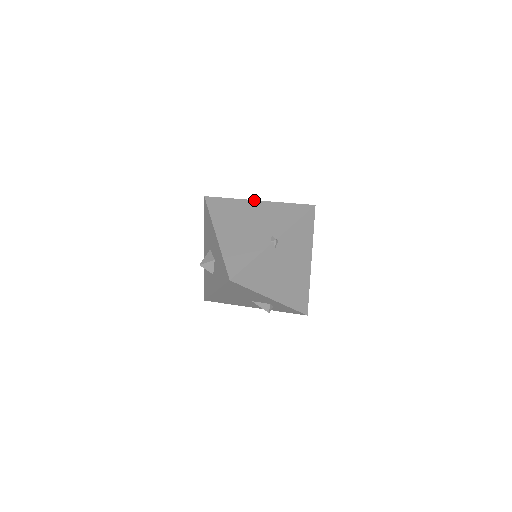
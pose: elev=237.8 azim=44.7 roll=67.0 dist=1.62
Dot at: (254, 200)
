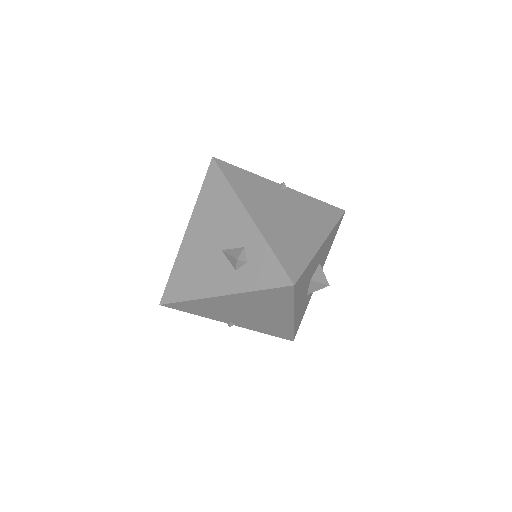
Dot at: occluded
